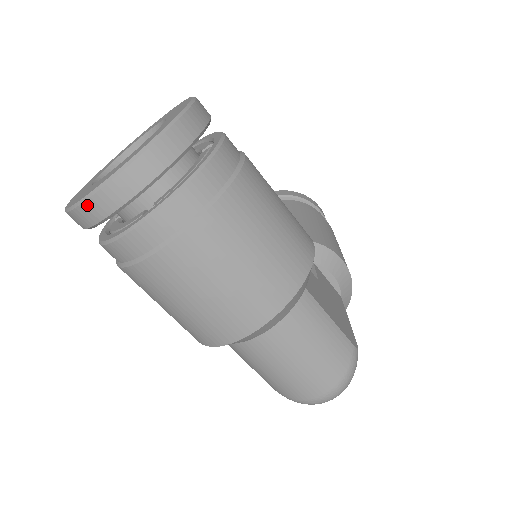
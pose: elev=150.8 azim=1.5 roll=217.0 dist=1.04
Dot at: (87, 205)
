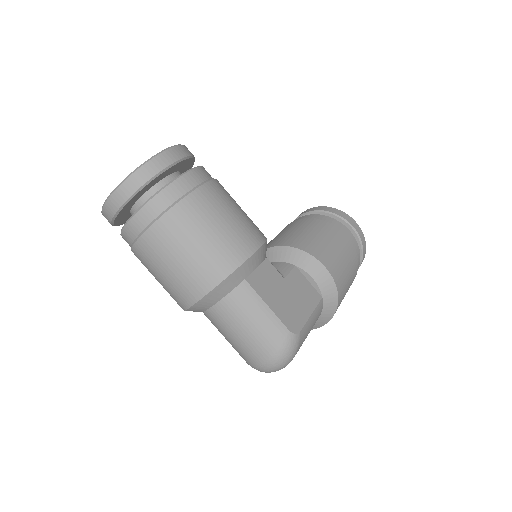
Dot at: (103, 212)
